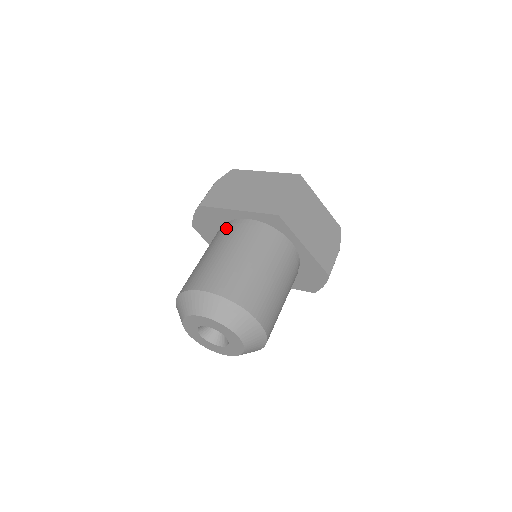
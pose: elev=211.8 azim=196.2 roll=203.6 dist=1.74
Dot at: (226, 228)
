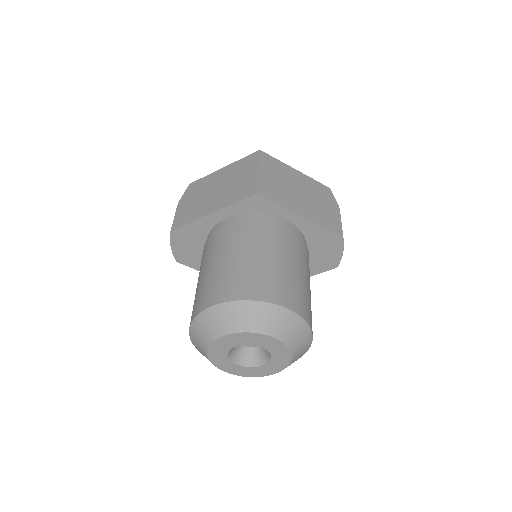
Dot at: (209, 238)
